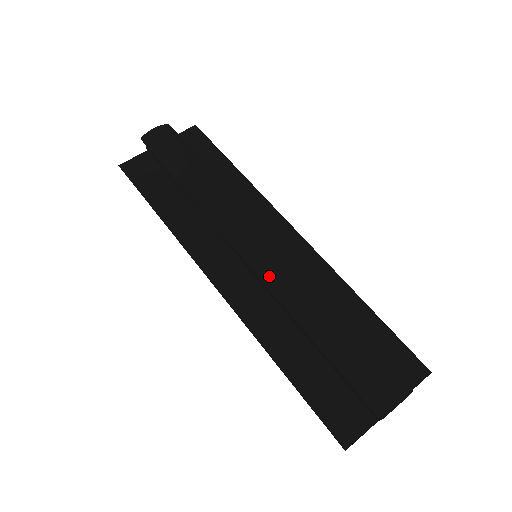
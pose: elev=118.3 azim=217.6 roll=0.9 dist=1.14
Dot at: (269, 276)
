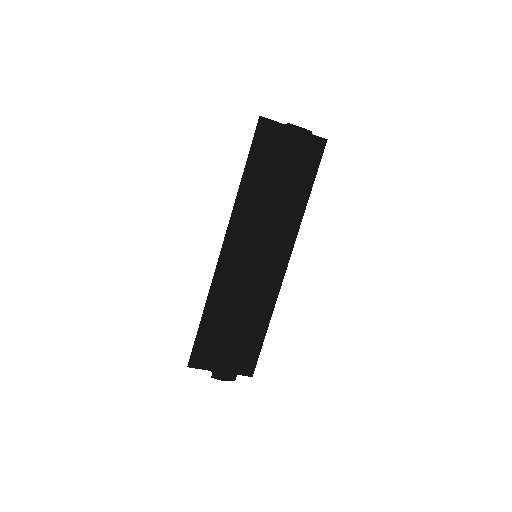
Dot at: (246, 281)
